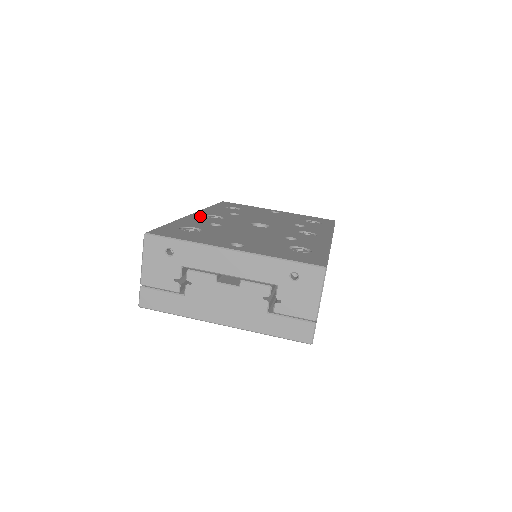
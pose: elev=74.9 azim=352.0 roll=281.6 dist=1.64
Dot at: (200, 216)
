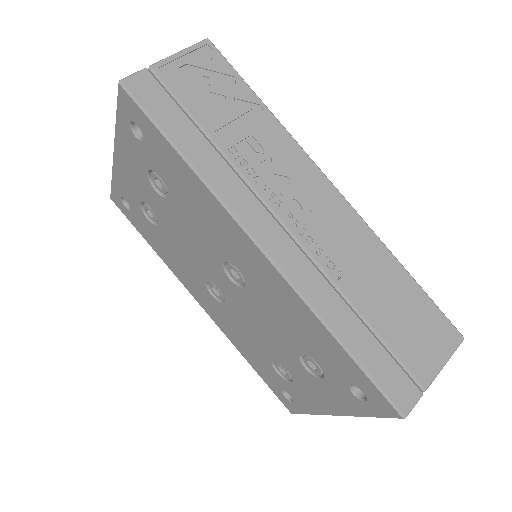
Dot at: occluded
